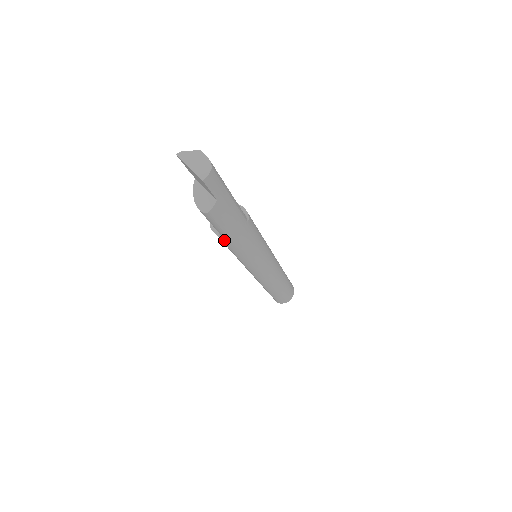
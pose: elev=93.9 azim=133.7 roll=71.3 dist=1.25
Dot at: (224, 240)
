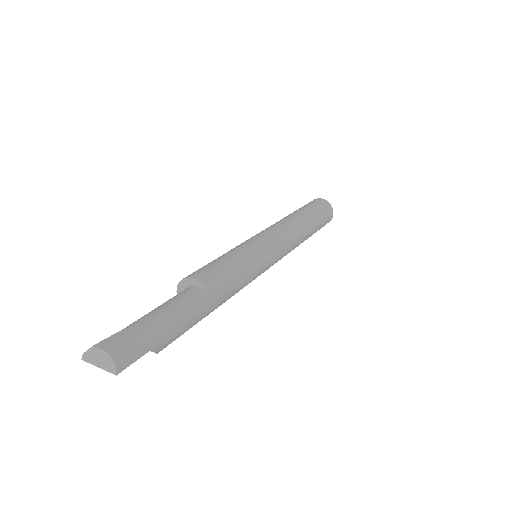
Dot at: occluded
